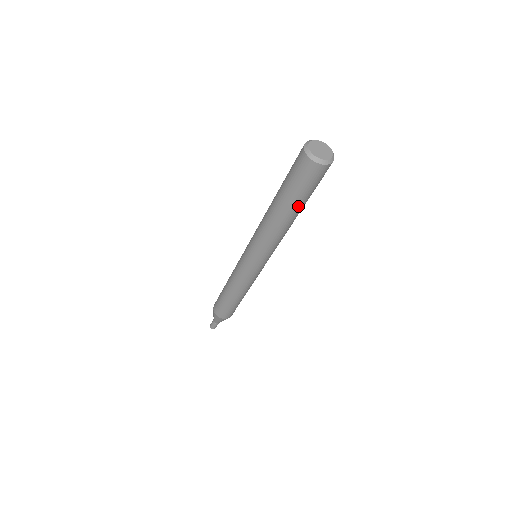
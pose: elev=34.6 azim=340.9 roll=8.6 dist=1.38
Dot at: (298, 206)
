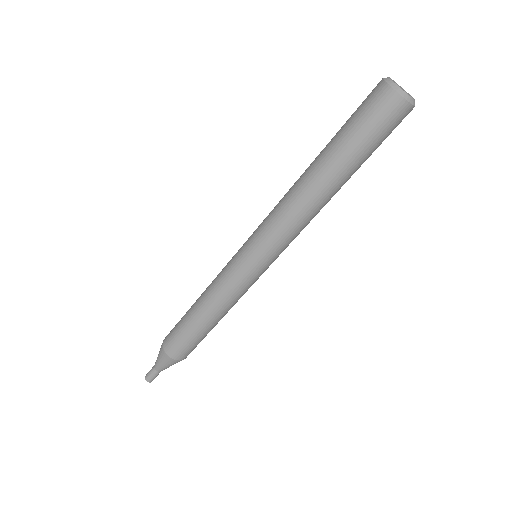
Dot at: (353, 169)
